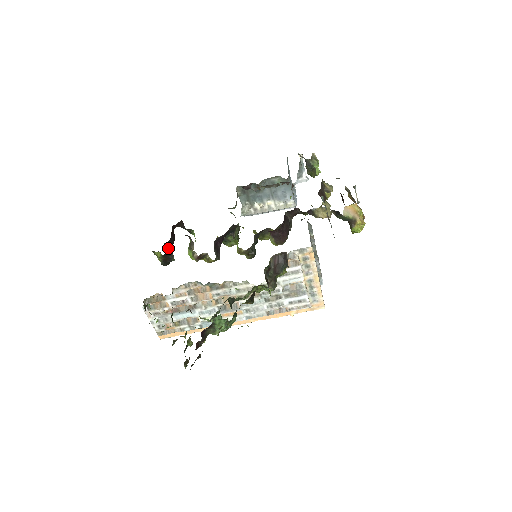
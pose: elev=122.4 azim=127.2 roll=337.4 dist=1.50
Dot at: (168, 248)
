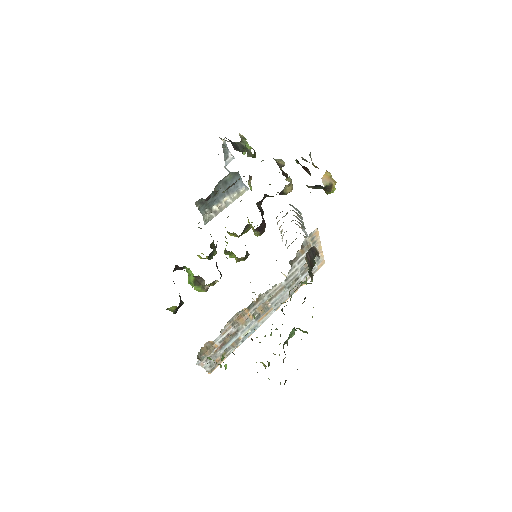
Dot at: (180, 297)
